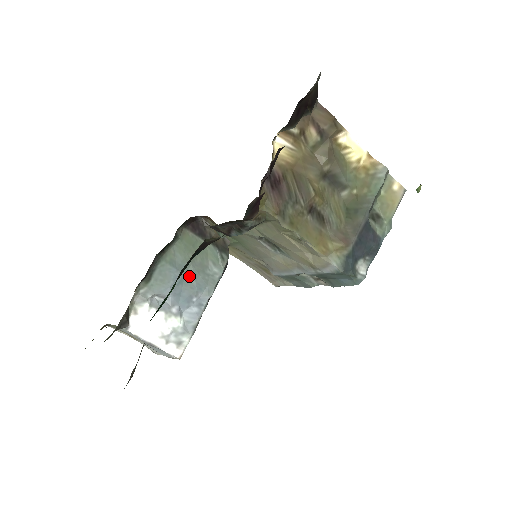
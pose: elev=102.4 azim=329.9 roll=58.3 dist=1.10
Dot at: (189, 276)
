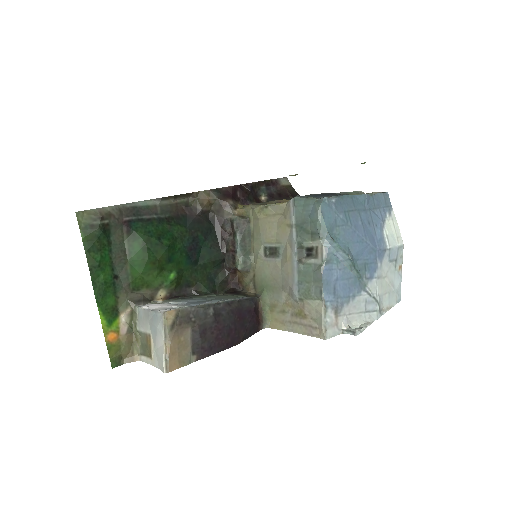
Dot at: occluded
